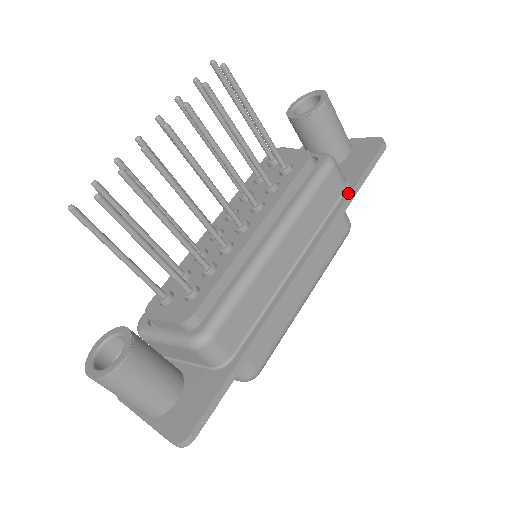
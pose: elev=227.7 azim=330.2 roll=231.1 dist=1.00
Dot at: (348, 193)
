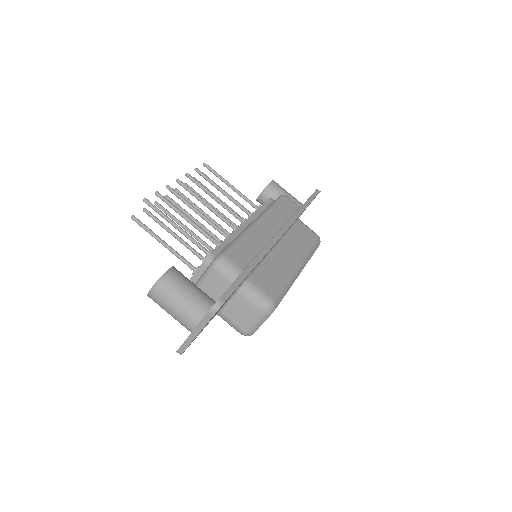
Dot at: (301, 207)
